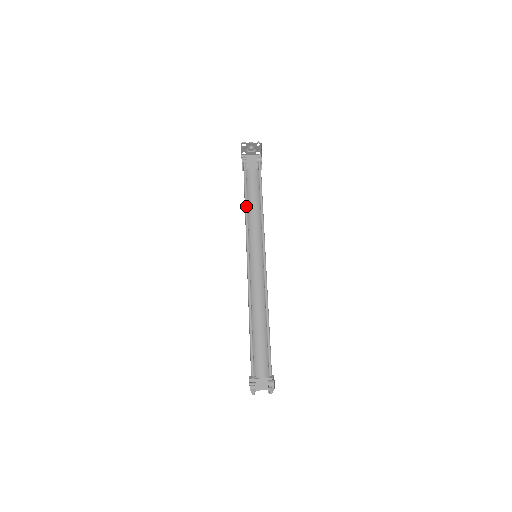
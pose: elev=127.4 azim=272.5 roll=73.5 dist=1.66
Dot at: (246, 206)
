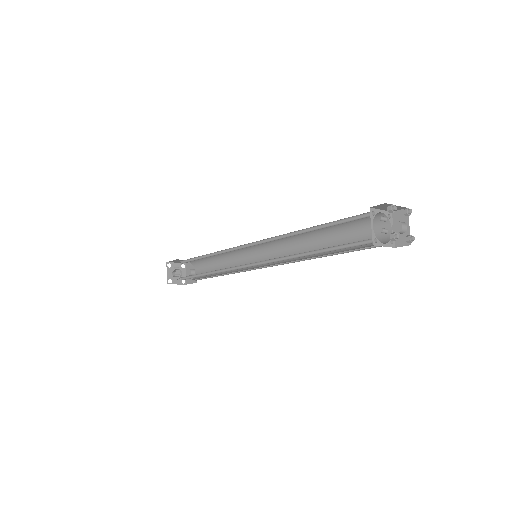
Dot at: (210, 256)
